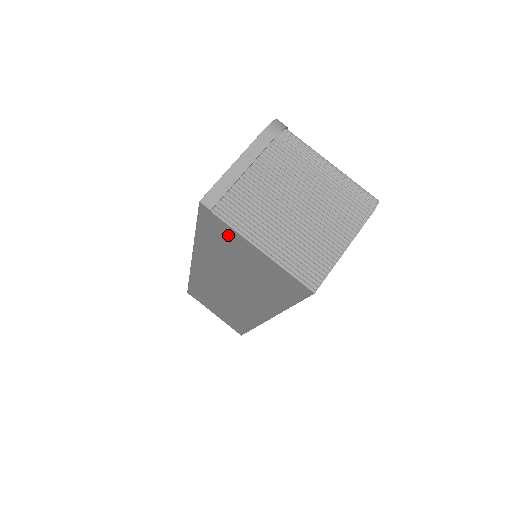
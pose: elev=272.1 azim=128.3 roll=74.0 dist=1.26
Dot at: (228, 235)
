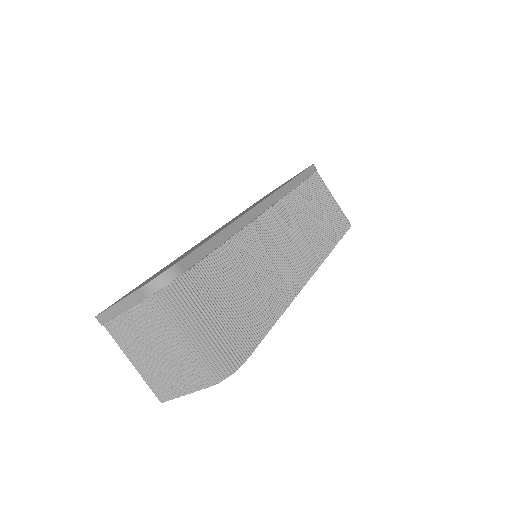
Dot at: occluded
